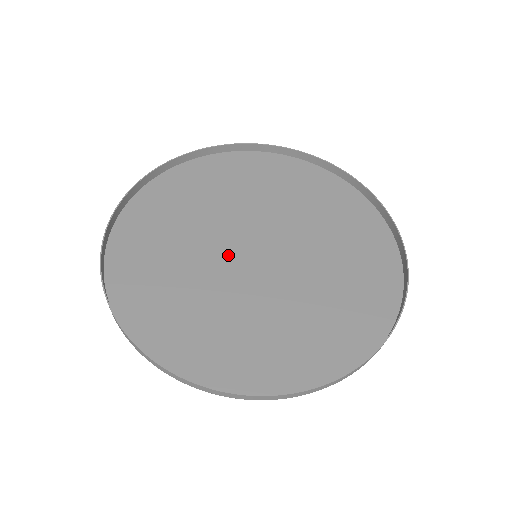
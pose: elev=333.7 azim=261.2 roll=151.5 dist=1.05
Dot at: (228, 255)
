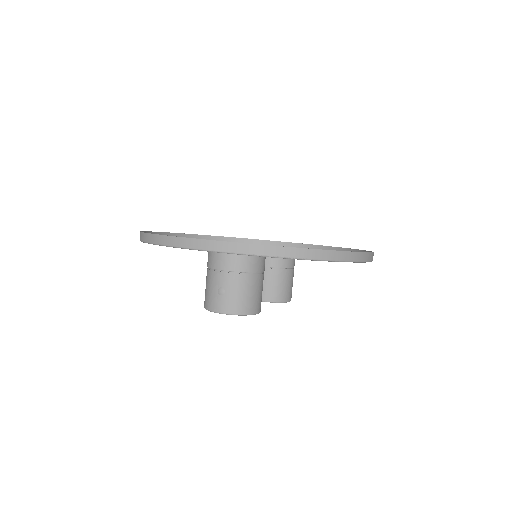
Dot at: occluded
